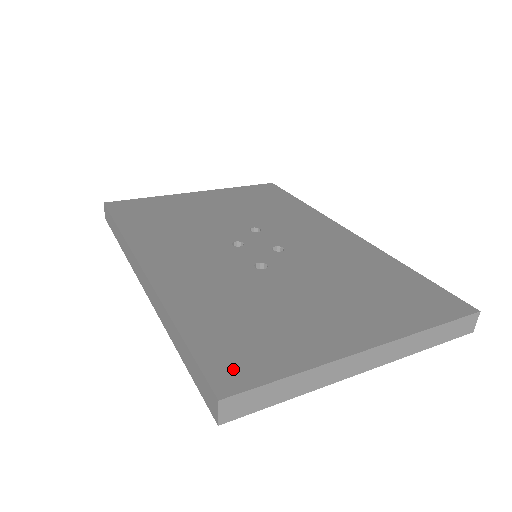
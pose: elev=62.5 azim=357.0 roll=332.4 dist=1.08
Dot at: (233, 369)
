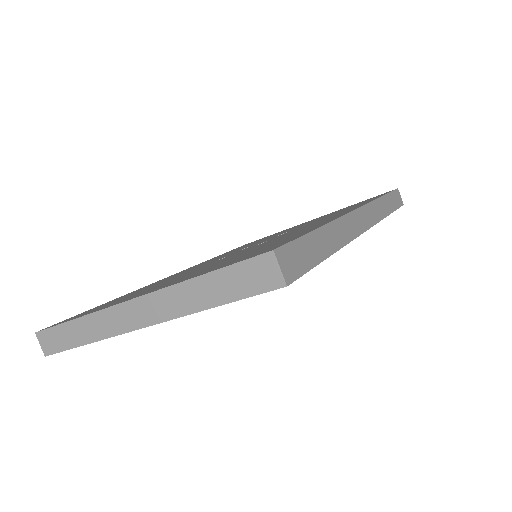
Dot at: occluded
